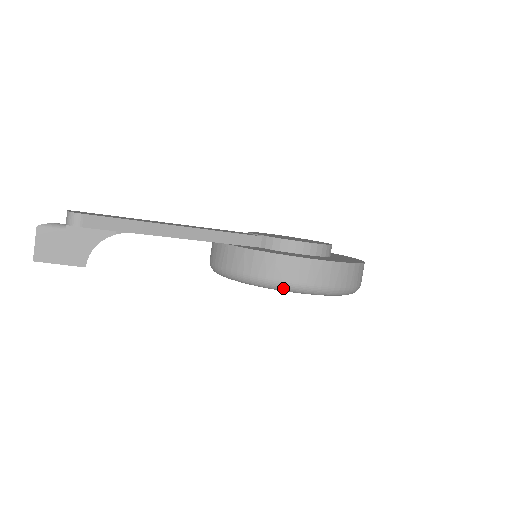
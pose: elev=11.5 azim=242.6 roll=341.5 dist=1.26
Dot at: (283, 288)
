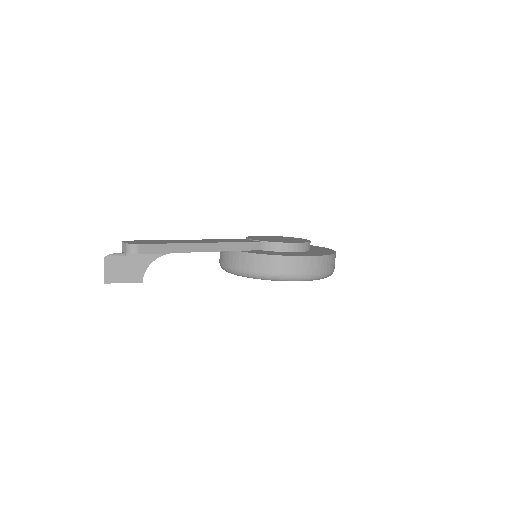
Dot at: (285, 279)
